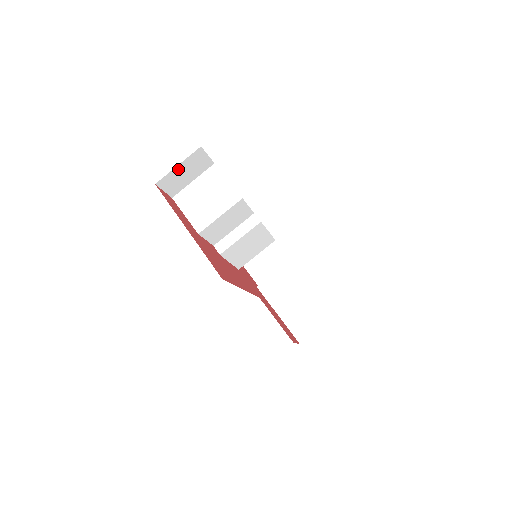
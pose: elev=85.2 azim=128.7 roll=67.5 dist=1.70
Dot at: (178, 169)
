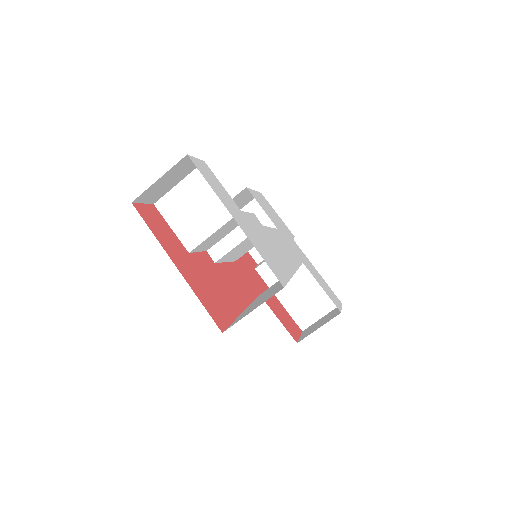
Dot at: (159, 181)
